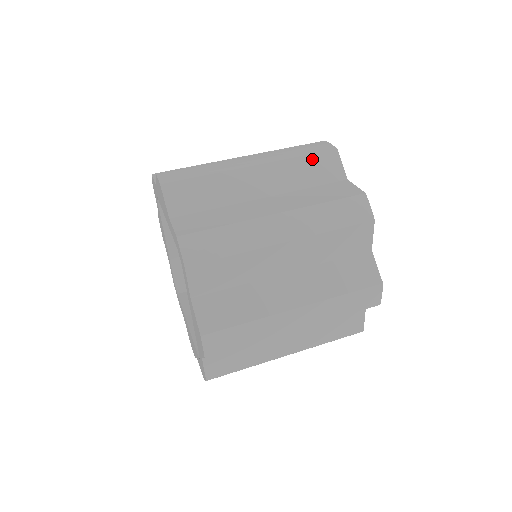
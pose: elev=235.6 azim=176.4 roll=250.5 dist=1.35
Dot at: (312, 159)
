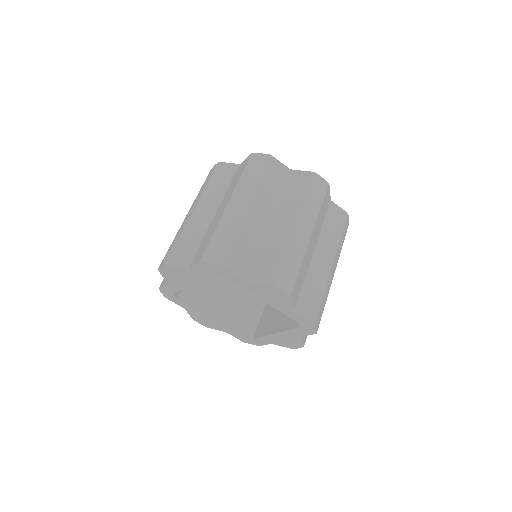
Dot at: (214, 177)
